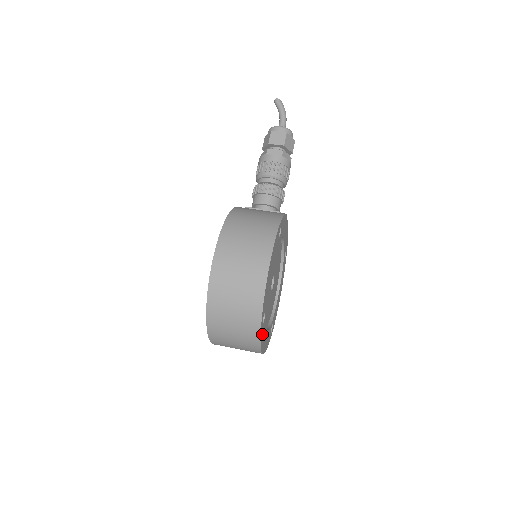
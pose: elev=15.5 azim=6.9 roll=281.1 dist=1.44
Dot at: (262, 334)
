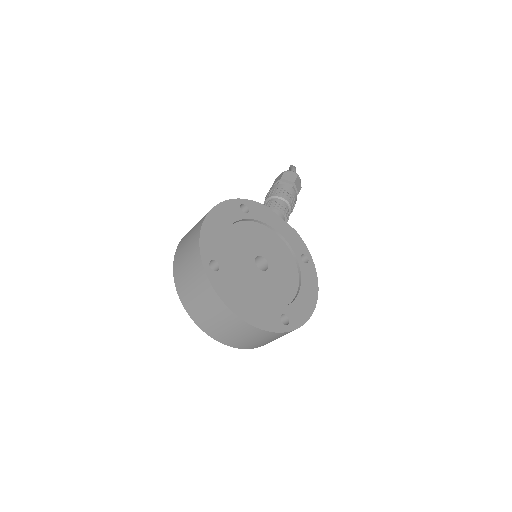
Dot at: (219, 284)
